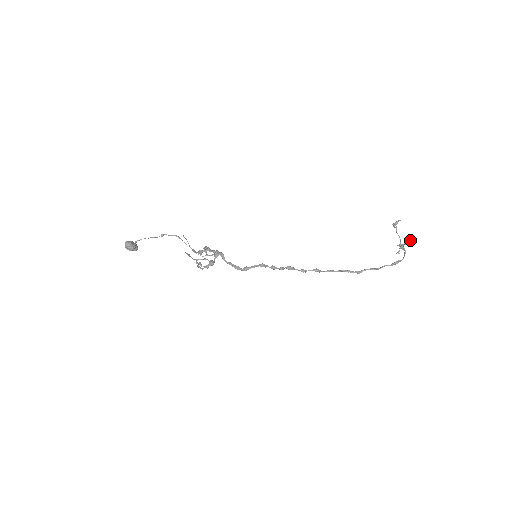
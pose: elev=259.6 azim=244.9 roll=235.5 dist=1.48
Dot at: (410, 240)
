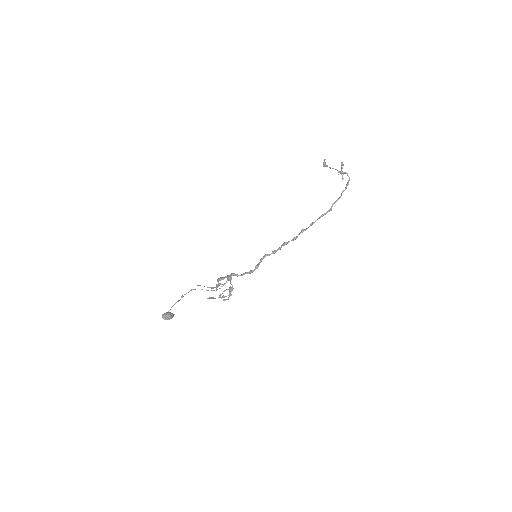
Dot at: (342, 163)
